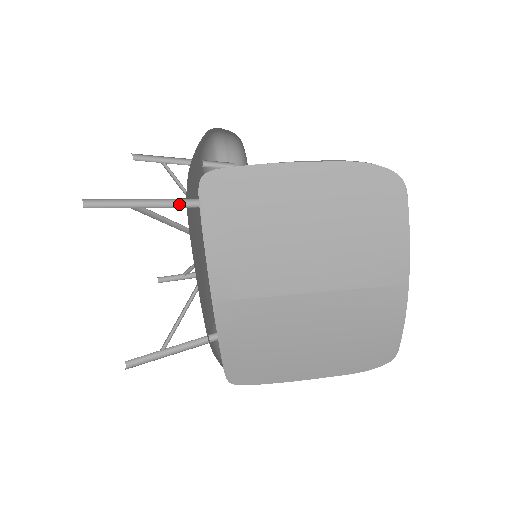
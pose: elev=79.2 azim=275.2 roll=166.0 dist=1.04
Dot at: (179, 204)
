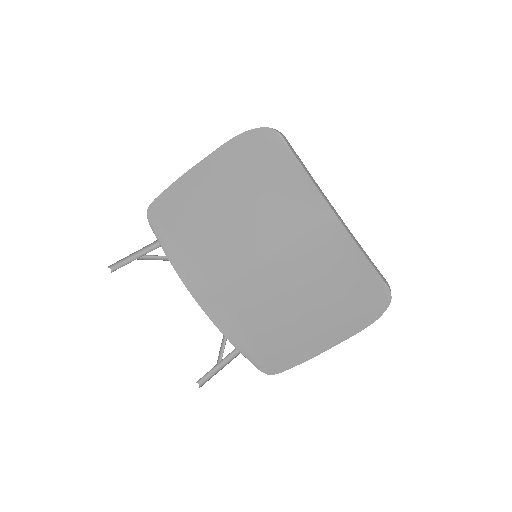
Dot at: occluded
